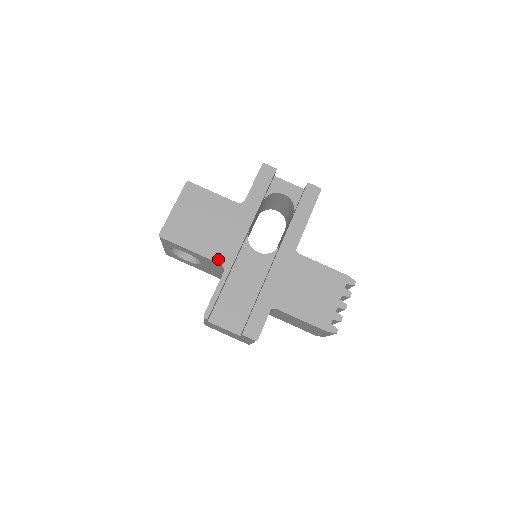
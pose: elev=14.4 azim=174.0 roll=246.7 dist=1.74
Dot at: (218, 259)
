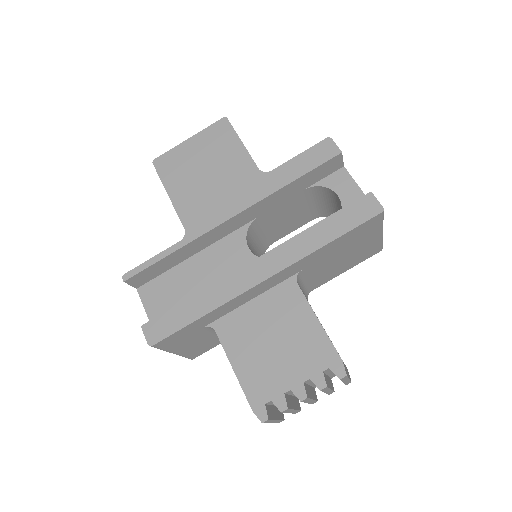
Dot at: (187, 222)
